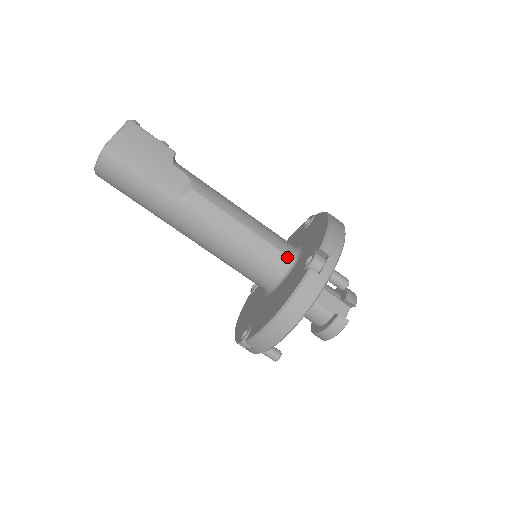
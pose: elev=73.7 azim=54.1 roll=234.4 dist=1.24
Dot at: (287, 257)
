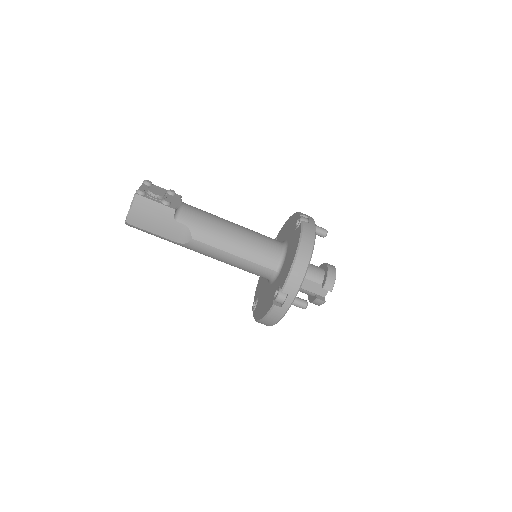
Dot at: (272, 270)
